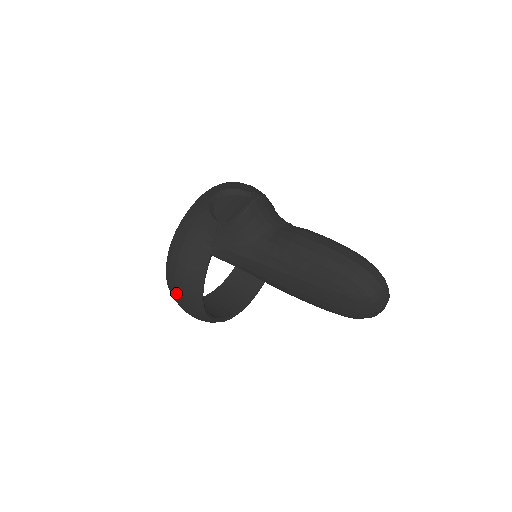
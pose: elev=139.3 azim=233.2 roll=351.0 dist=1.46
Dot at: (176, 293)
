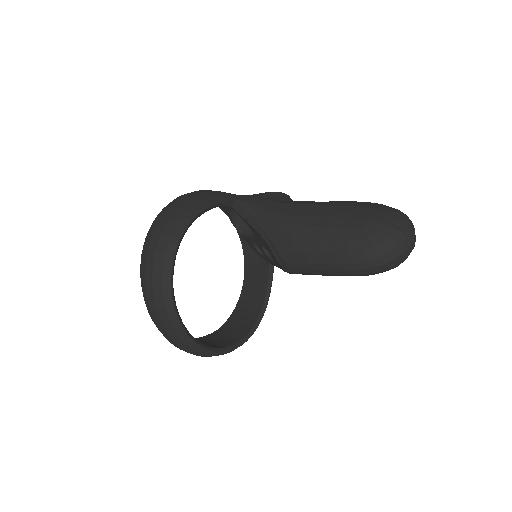
Dot at: (173, 204)
